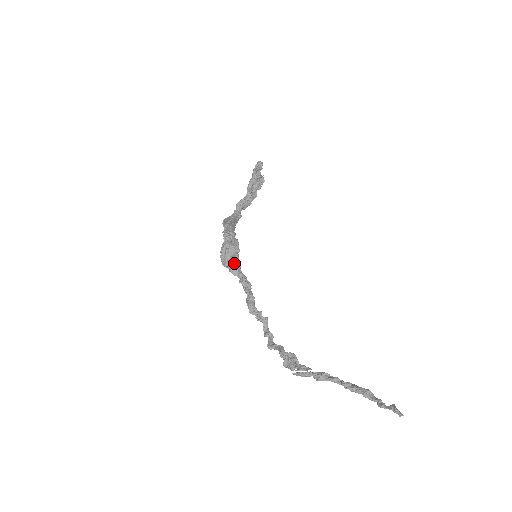
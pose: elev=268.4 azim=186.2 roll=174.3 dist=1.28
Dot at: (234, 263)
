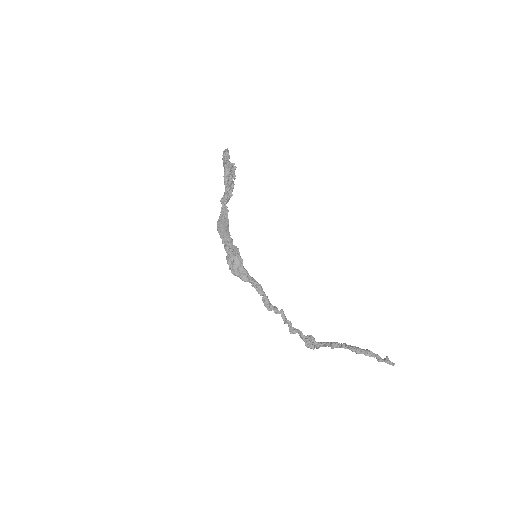
Dot at: (242, 273)
